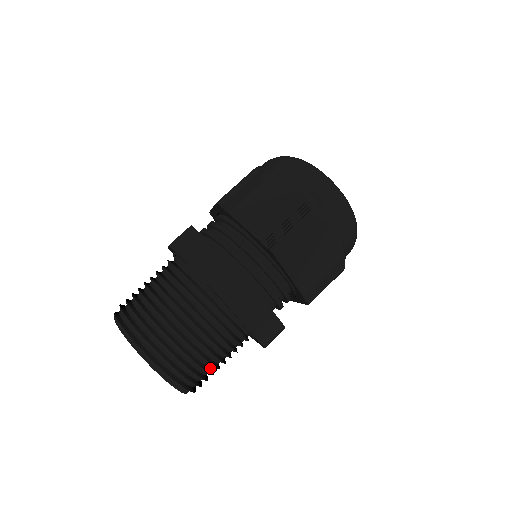
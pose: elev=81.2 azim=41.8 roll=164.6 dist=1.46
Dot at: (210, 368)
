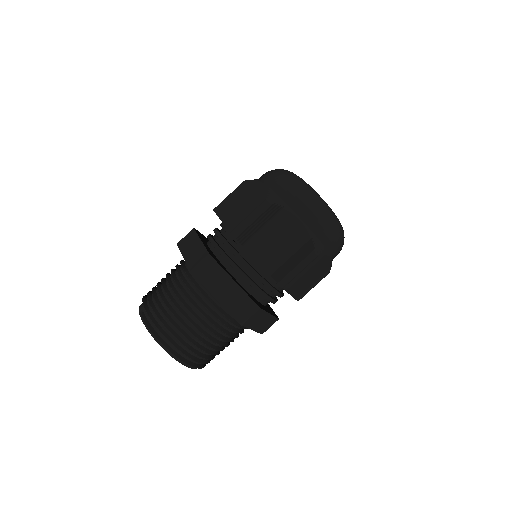
Dot at: occluded
